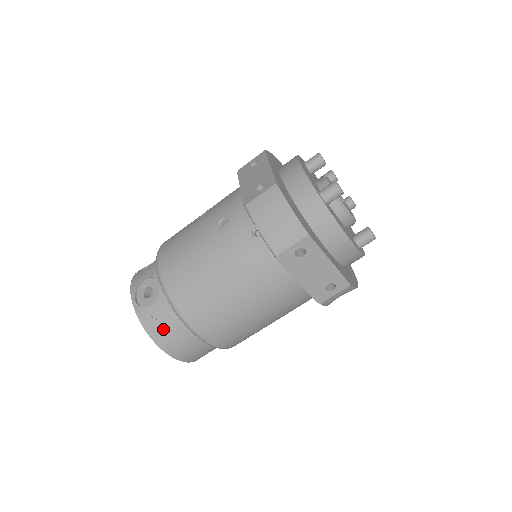
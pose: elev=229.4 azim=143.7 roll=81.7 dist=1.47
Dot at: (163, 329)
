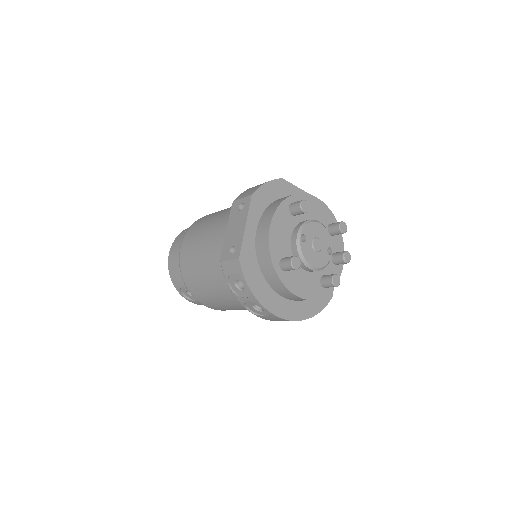
Dot at: (183, 235)
